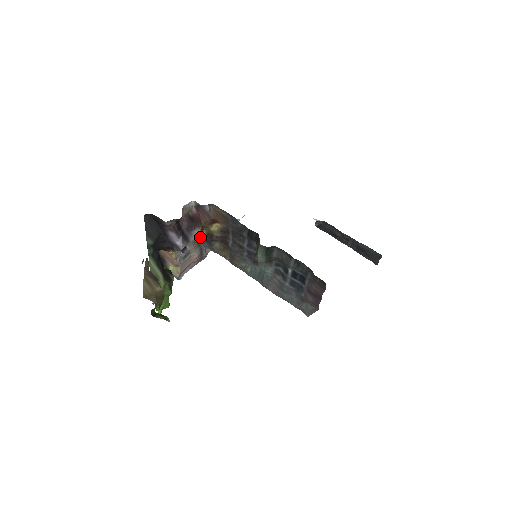
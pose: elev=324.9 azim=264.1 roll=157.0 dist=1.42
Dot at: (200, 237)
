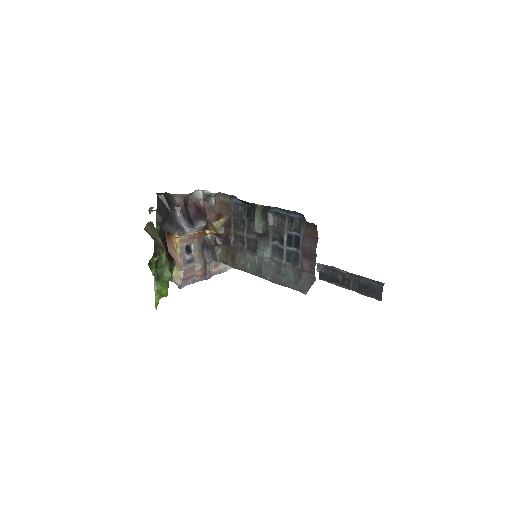
Dot at: (205, 243)
